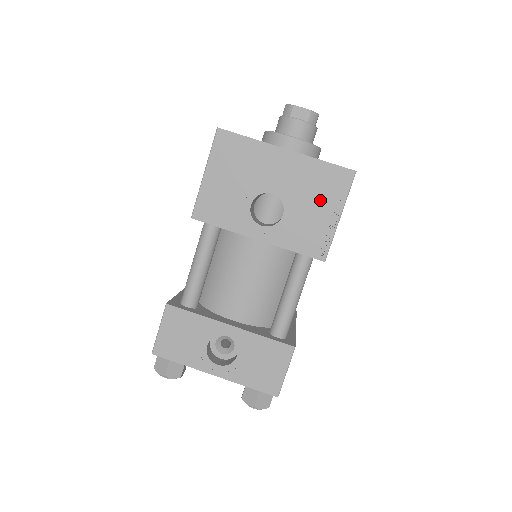
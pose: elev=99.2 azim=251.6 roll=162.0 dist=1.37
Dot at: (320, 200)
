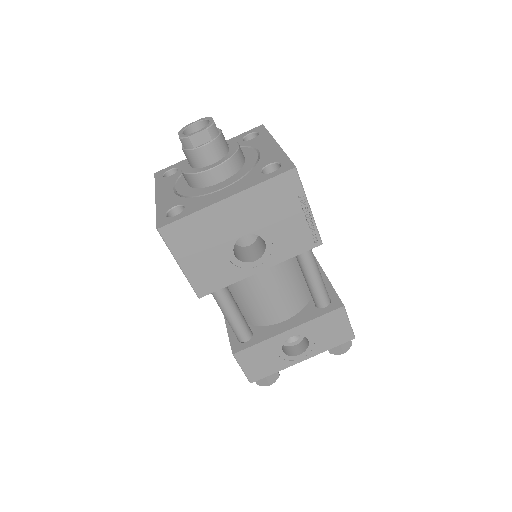
Dot at: (284, 210)
